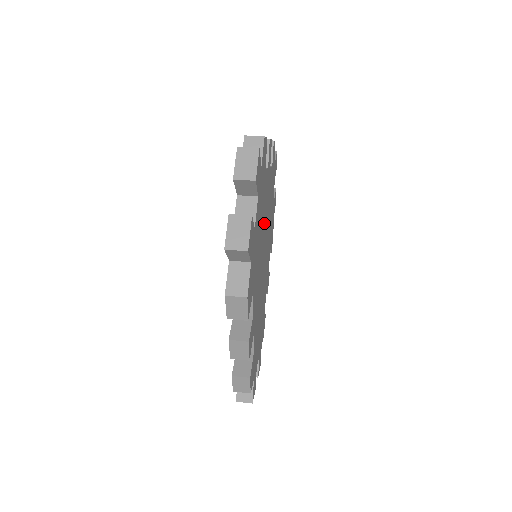
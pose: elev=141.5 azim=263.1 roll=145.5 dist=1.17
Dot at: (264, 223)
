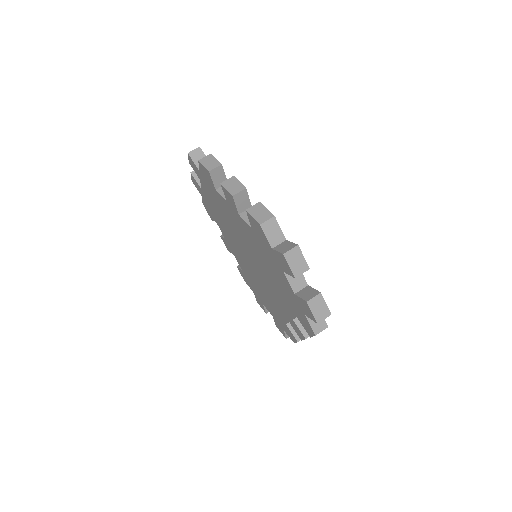
Dot at: occluded
